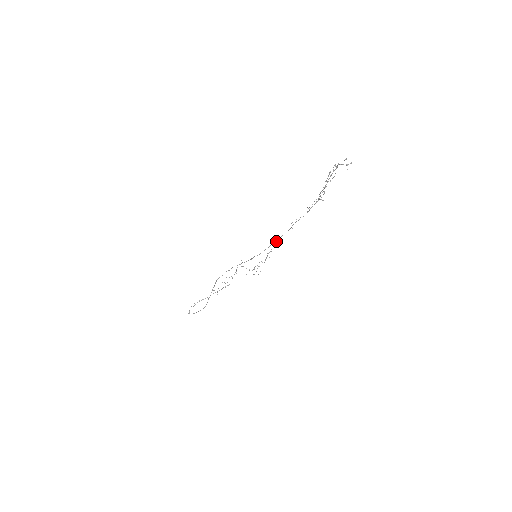
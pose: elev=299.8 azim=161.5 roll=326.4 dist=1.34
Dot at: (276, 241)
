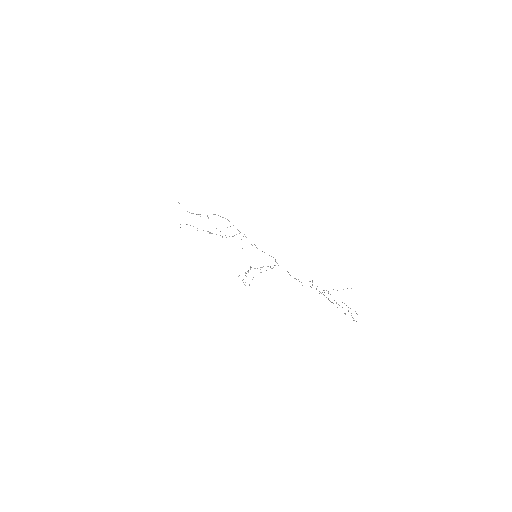
Dot at: occluded
